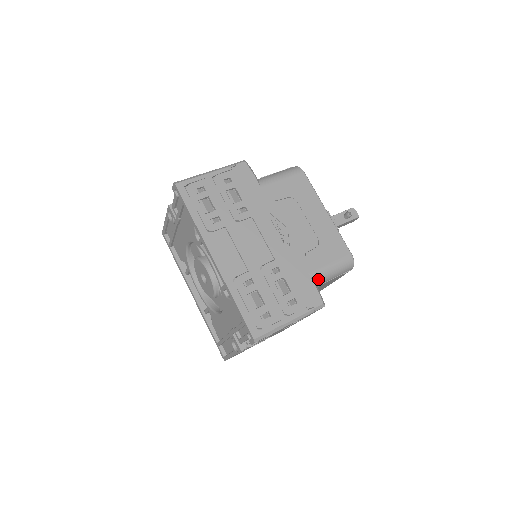
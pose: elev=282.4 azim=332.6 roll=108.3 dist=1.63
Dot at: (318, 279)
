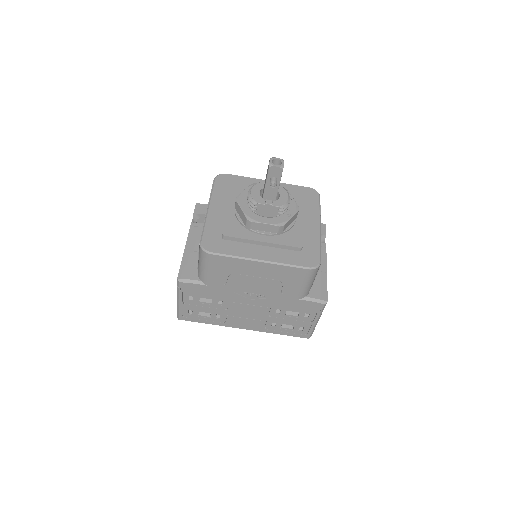
Dot at: (306, 294)
